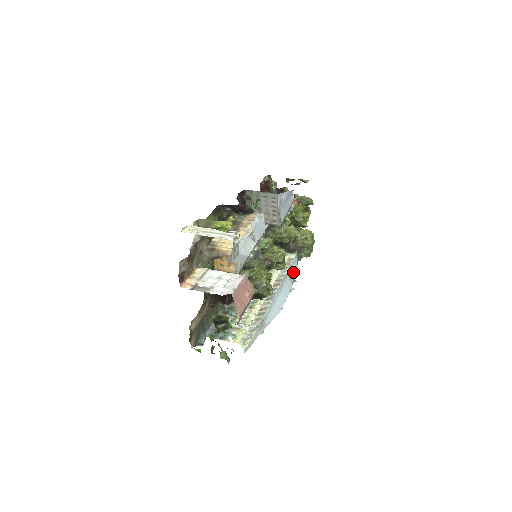
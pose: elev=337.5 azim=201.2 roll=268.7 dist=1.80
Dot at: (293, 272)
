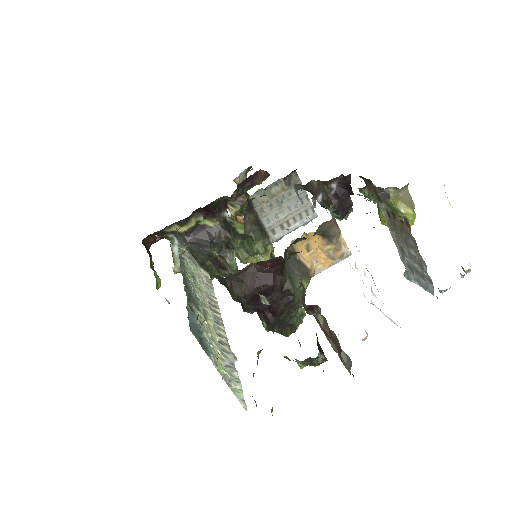
Dot at: occluded
